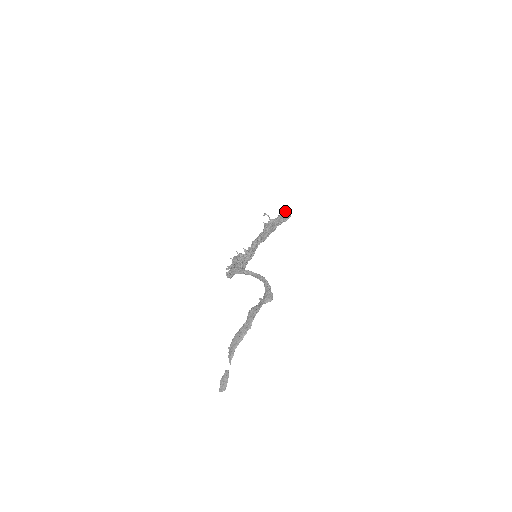
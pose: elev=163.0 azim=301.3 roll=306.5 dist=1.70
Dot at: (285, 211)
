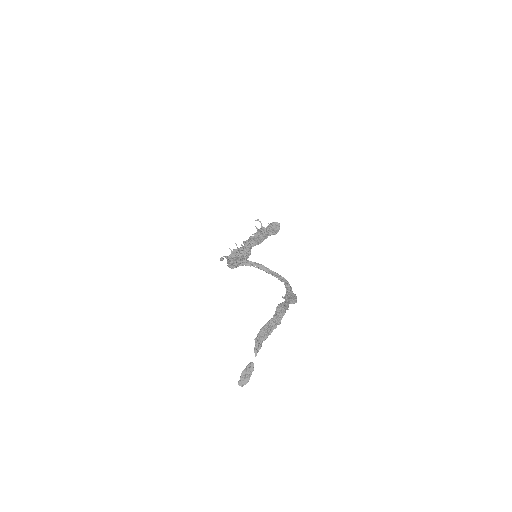
Dot at: (275, 224)
